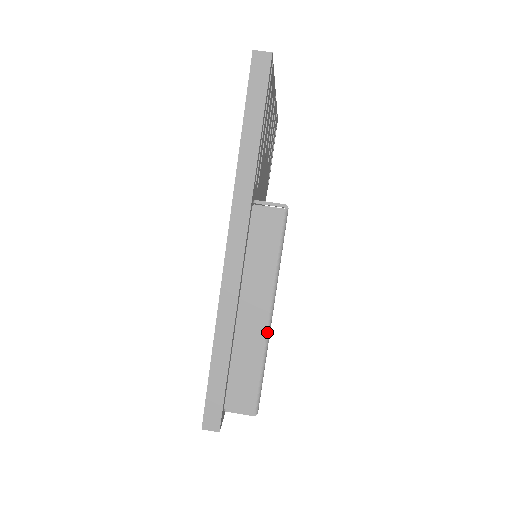
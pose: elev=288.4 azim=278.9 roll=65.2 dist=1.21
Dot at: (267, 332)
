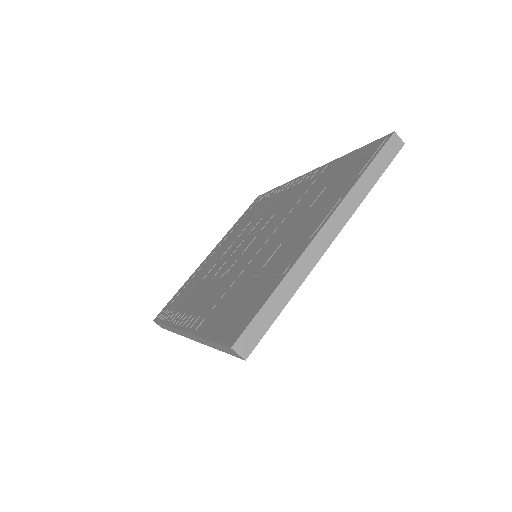
Dot at: occluded
